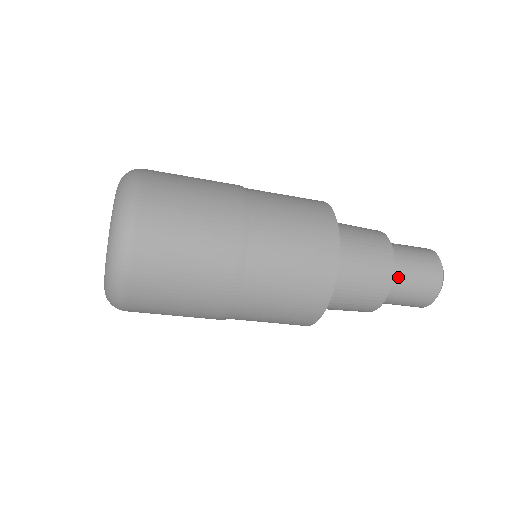
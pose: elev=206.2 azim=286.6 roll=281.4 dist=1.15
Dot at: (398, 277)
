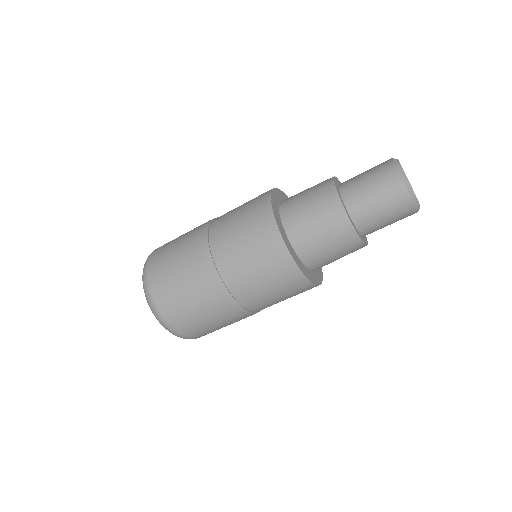
Dot at: (348, 184)
